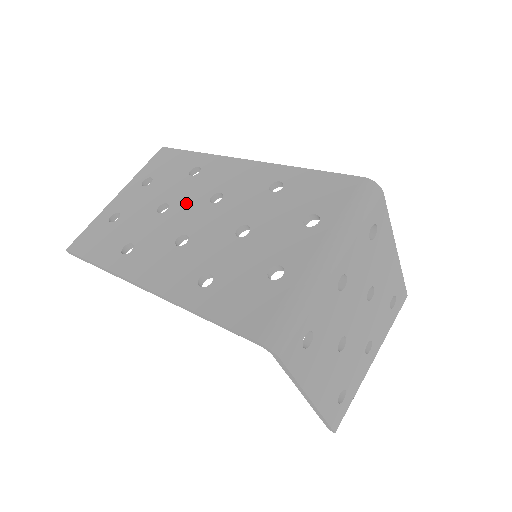
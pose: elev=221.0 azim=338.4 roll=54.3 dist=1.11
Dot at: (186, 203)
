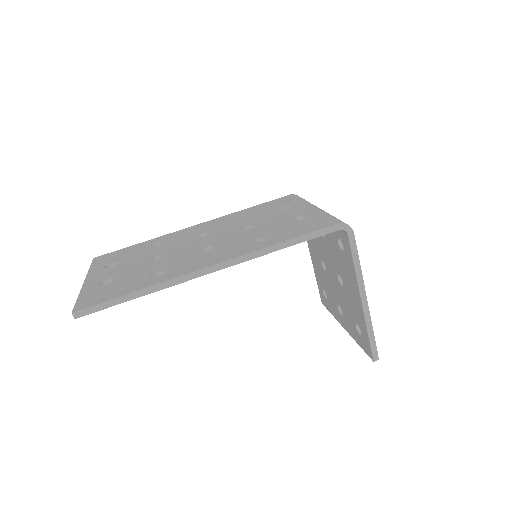
Dot at: (177, 247)
